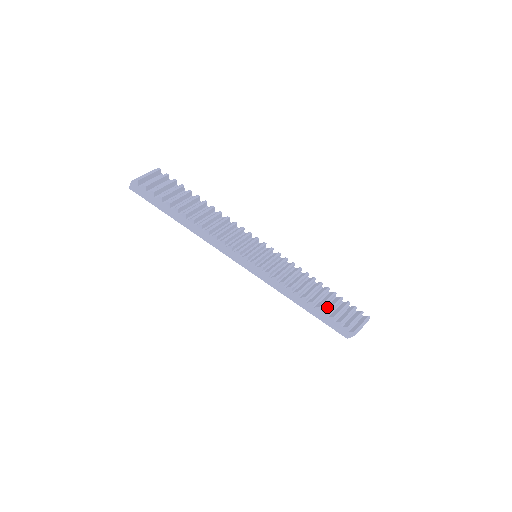
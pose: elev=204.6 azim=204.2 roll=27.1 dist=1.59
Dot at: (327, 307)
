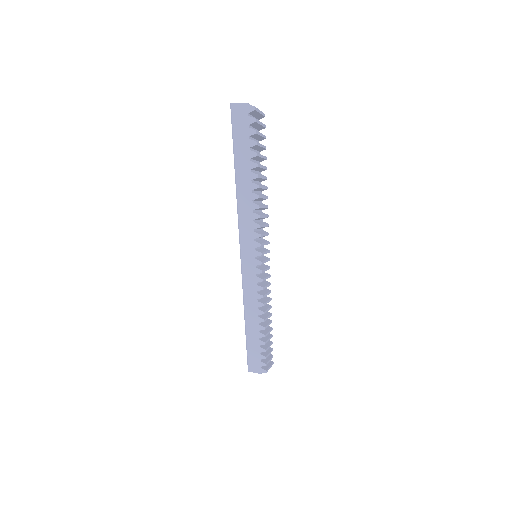
Dot at: (263, 337)
